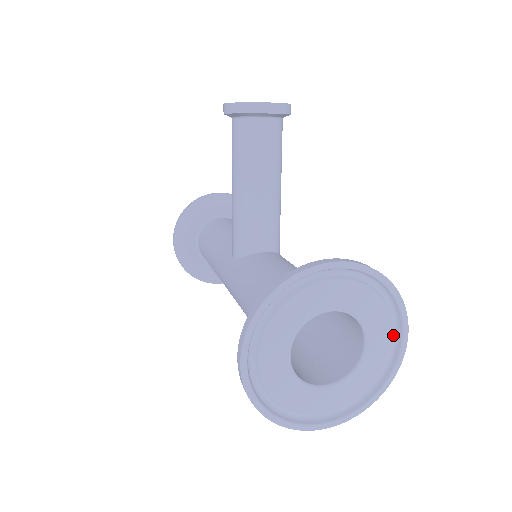
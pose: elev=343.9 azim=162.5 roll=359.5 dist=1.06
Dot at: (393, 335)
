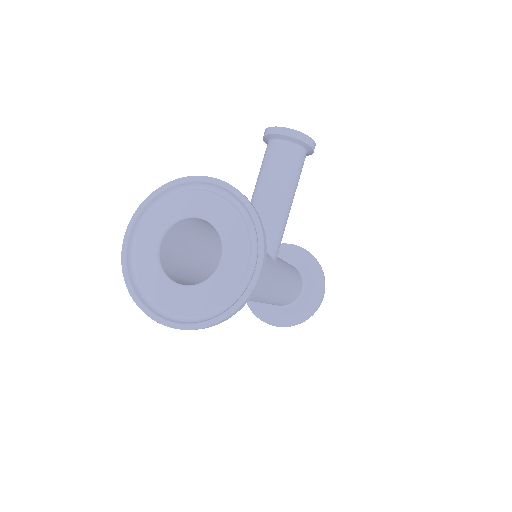
Dot at: (247, 262)
